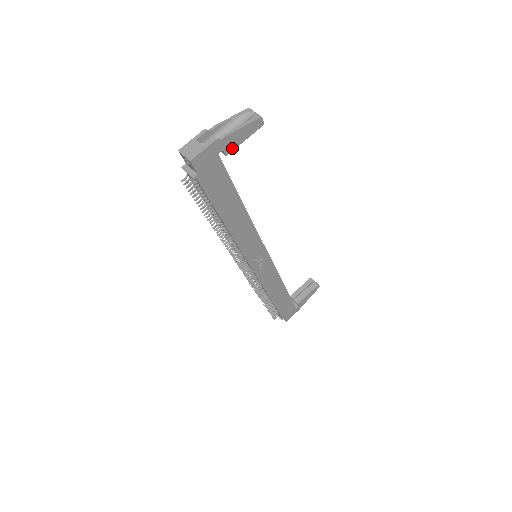
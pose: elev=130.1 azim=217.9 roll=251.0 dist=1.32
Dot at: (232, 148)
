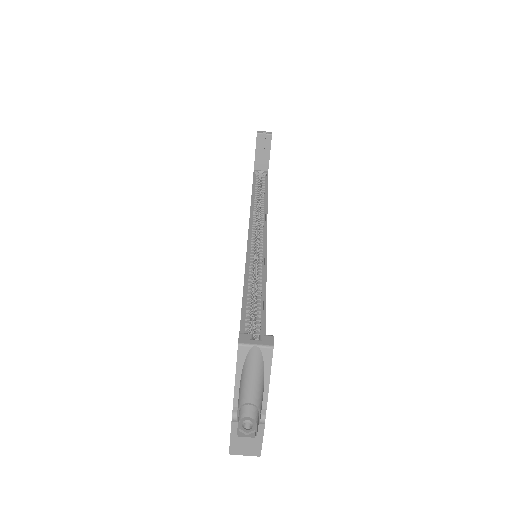
Dot at: occluded
